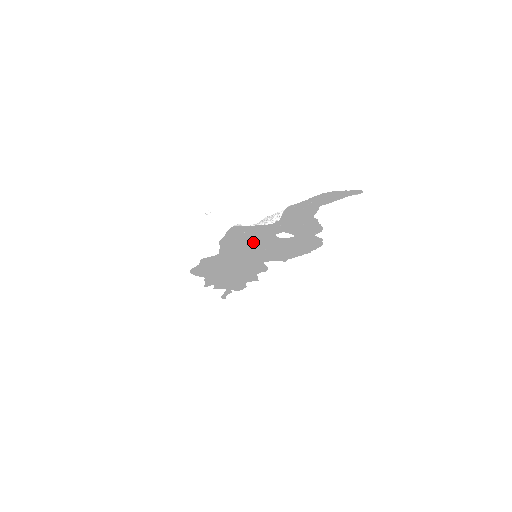
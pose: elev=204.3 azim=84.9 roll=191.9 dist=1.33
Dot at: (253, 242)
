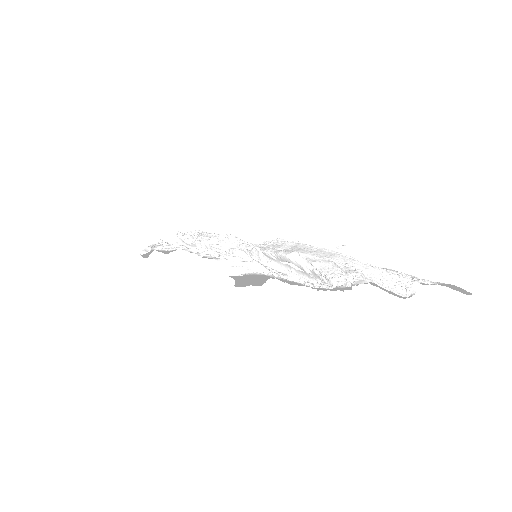
Dot at: (267, 244)
